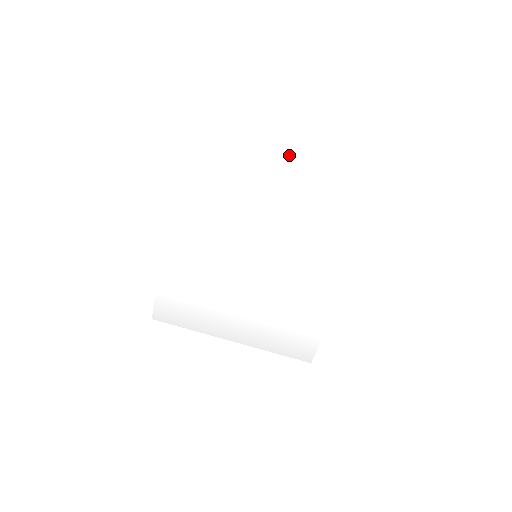
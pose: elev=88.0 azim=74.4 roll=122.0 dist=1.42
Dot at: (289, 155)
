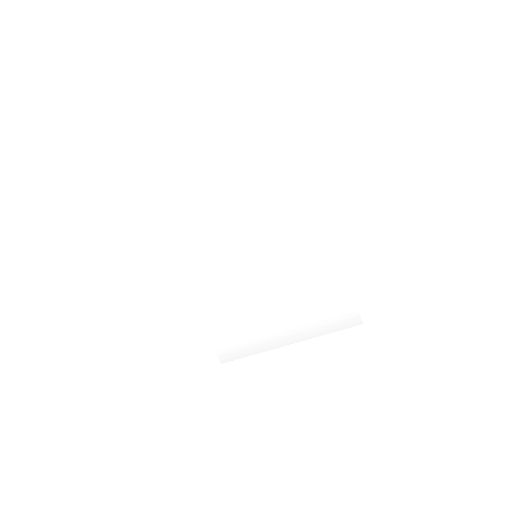
Dot at: (226, 168)
